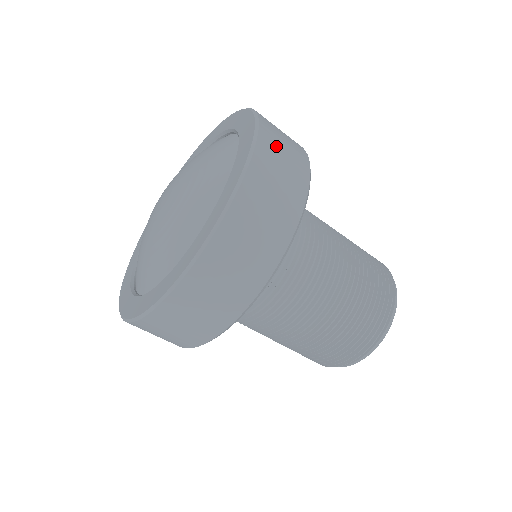
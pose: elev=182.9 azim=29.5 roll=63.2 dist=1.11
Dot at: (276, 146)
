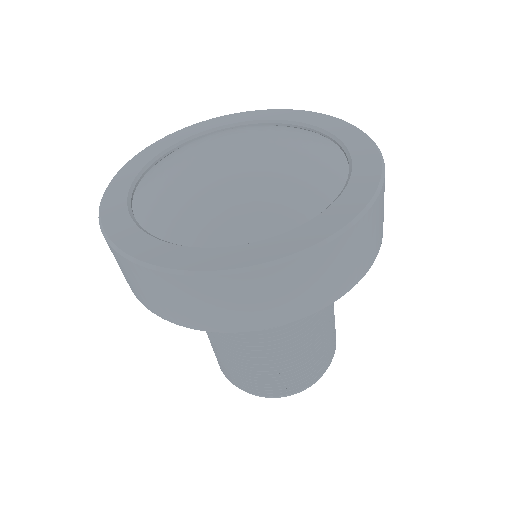
Dot at: occluded
